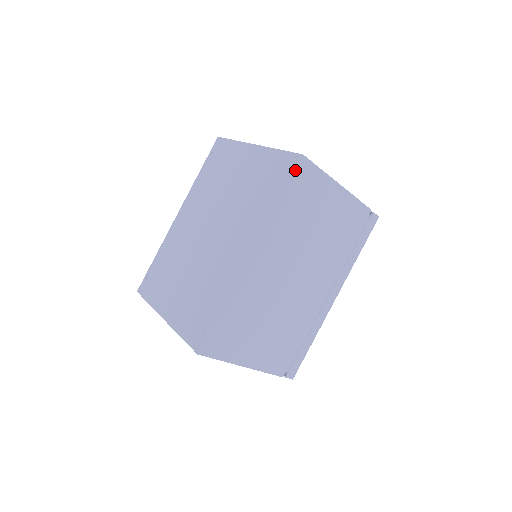
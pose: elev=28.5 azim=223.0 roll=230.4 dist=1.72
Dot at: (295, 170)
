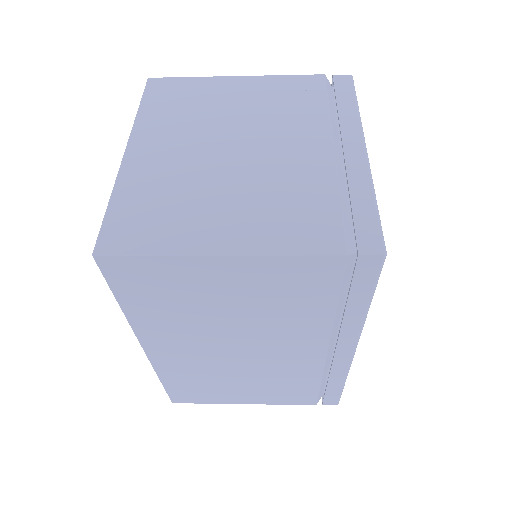
Dot at: (104, 274)
